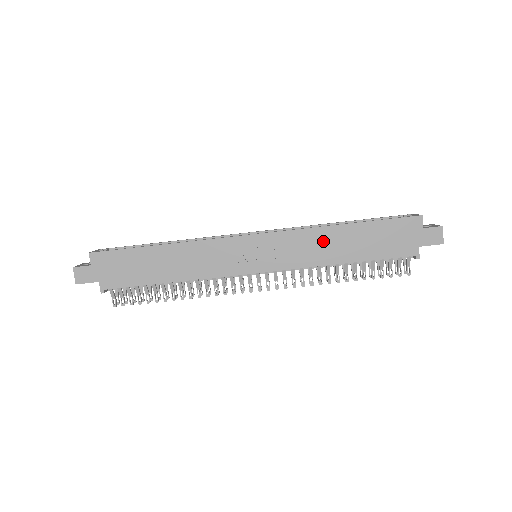
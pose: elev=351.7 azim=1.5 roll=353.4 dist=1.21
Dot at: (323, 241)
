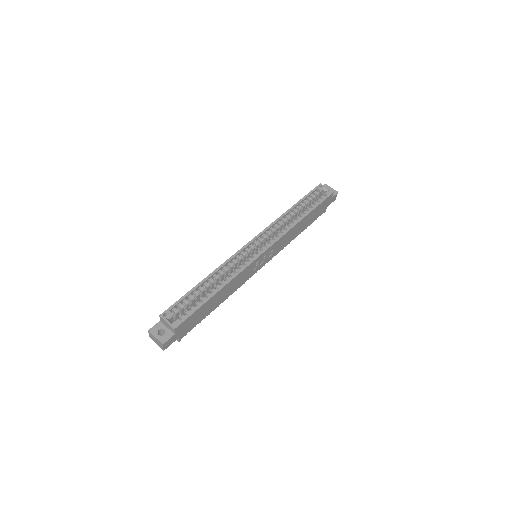
Dot at: (294, 232)
